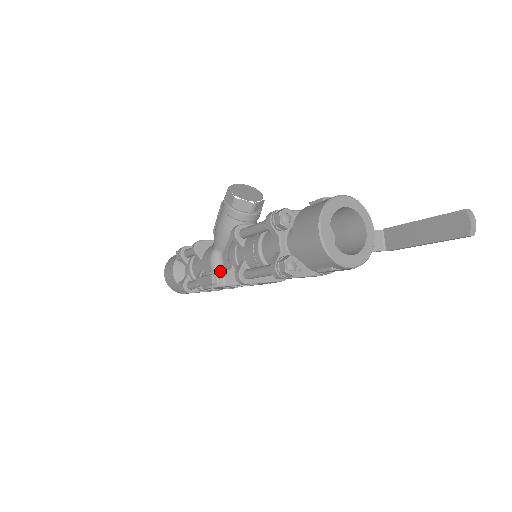
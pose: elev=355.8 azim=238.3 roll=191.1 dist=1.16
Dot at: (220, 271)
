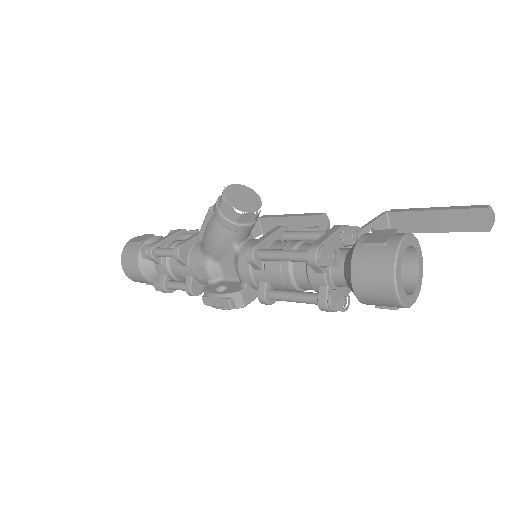
Dot at: (236, 294)
